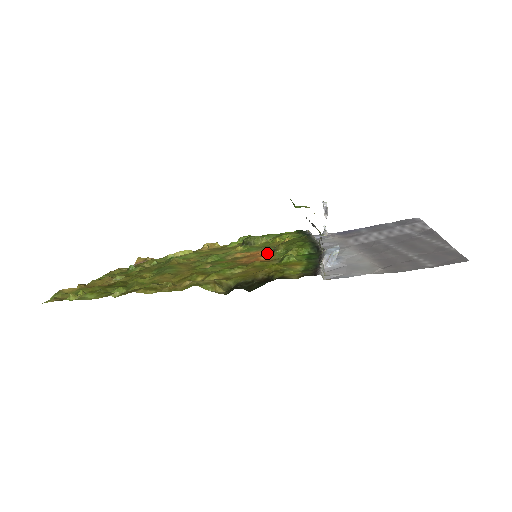
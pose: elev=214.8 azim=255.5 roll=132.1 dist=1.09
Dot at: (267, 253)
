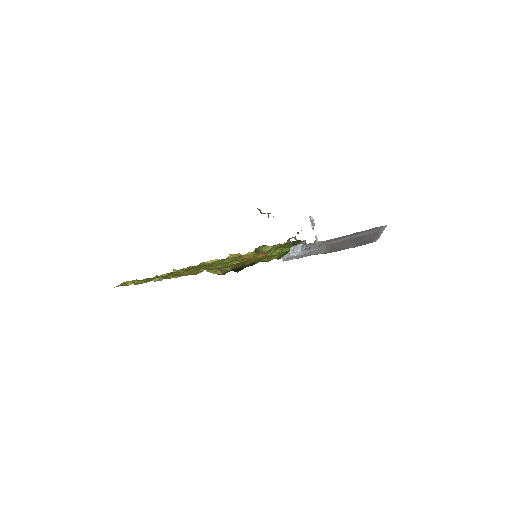
Dot at: occluded
